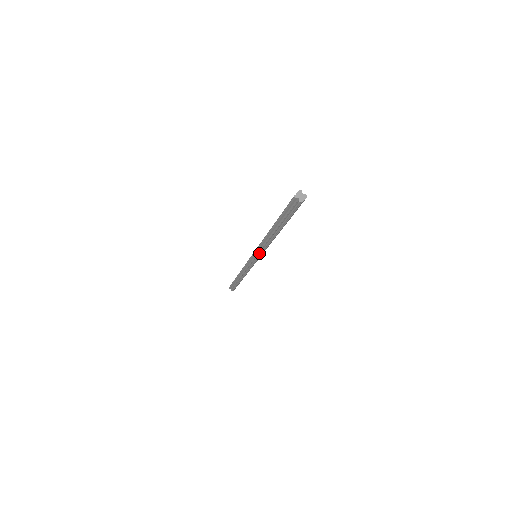
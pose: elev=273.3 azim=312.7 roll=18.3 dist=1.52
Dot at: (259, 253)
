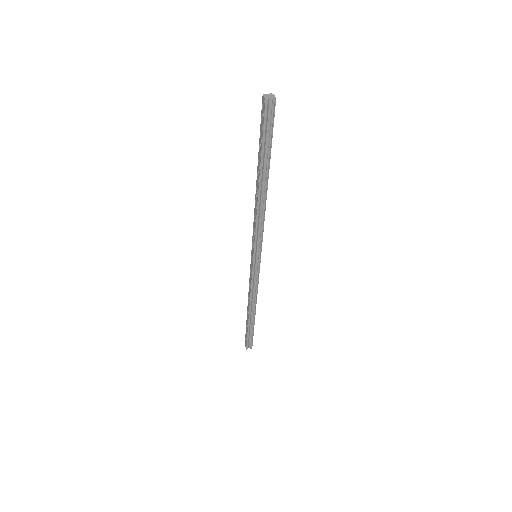
Dot at: (260, 241)
